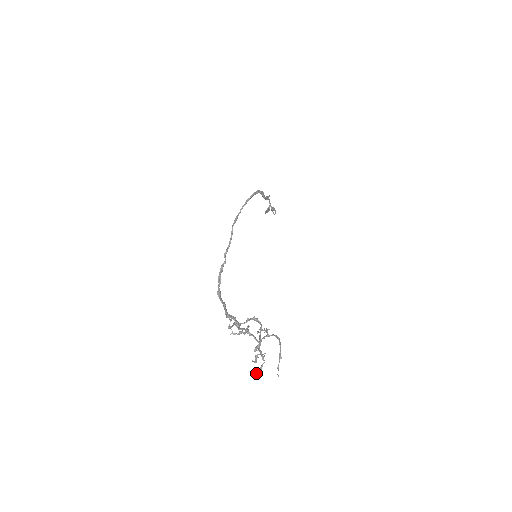
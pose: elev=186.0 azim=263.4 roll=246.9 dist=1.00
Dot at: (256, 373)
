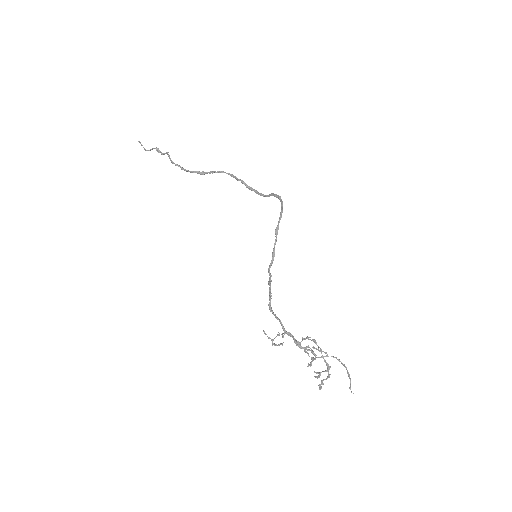
Dot at: occluded
